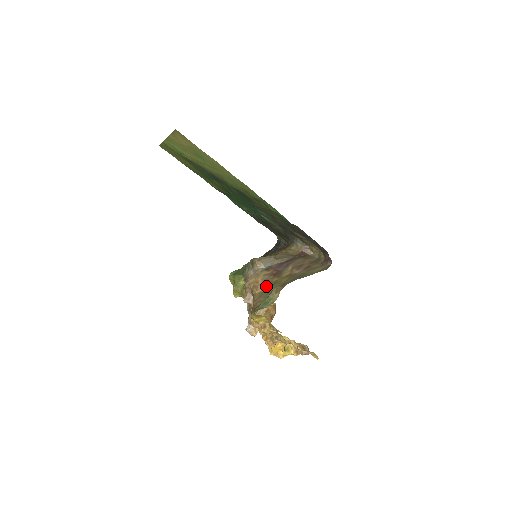
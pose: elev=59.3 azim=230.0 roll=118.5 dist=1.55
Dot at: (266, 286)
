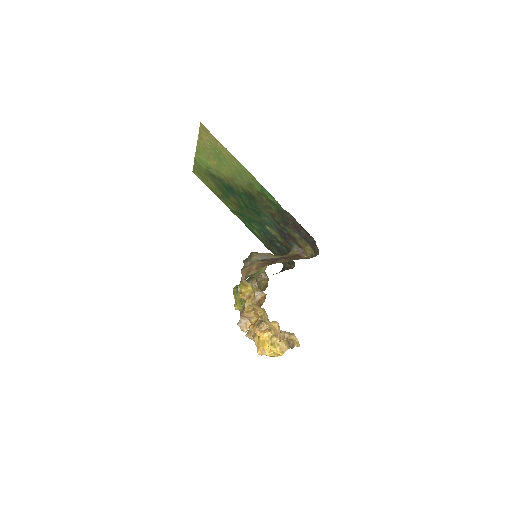
Dot at: occluded
